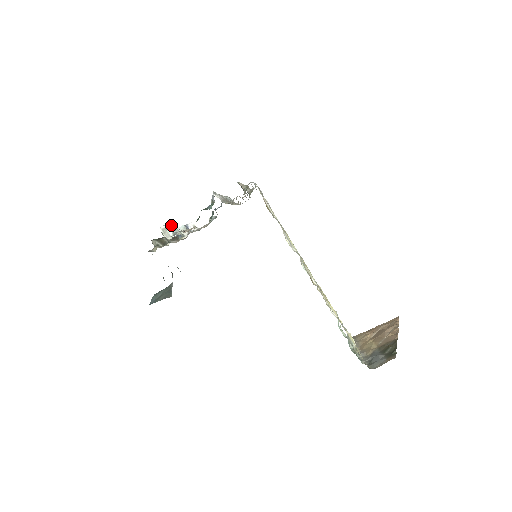
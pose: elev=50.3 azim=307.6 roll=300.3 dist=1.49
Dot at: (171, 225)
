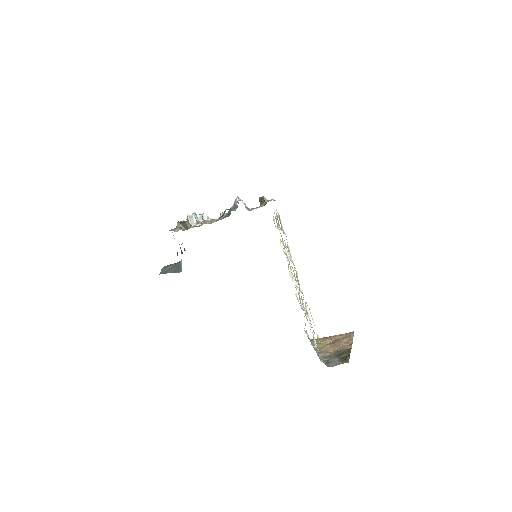
Dot at: occluded
